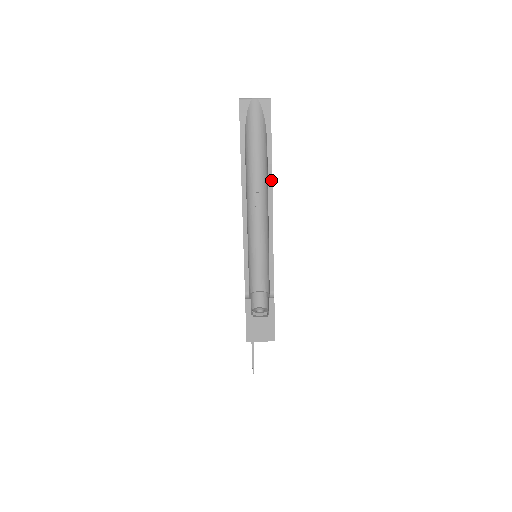
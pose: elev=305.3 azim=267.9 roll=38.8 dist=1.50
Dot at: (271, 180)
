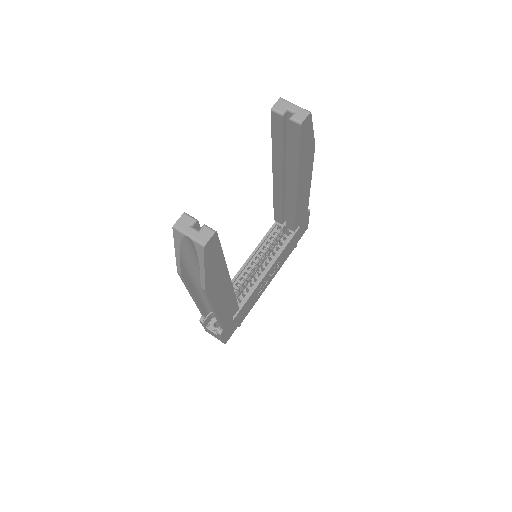
Dot at: (206, 295)
